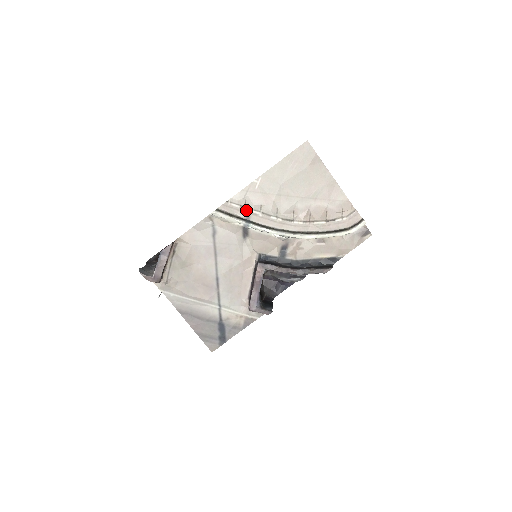
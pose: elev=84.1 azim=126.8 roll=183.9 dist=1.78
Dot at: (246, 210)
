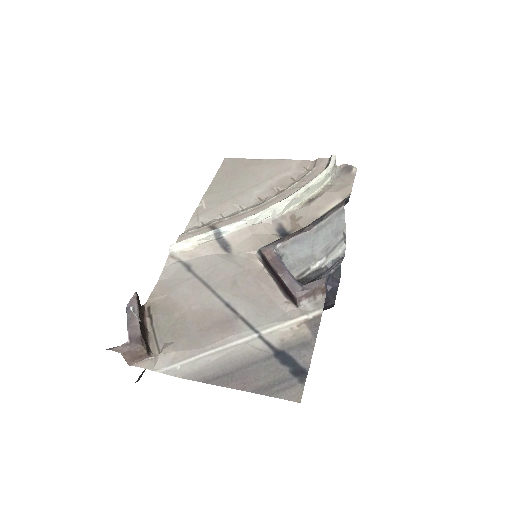
Dot at: (207, 226)
